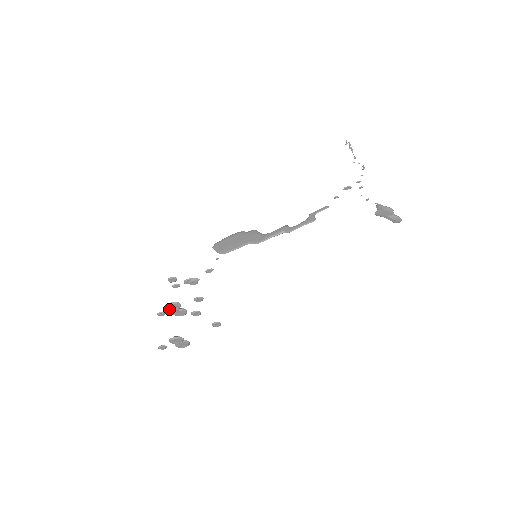
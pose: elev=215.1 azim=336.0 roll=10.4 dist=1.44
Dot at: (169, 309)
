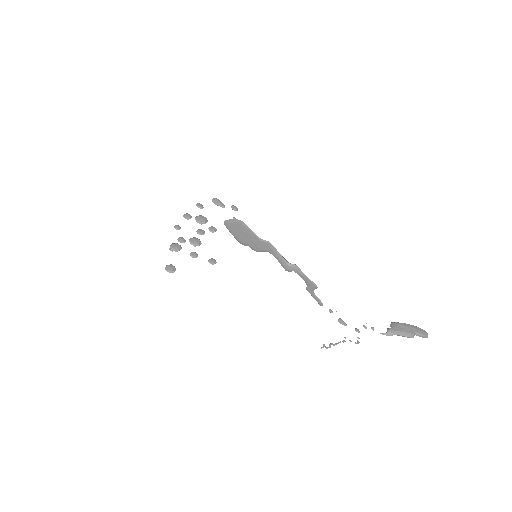
Dot at: (177, 239)
